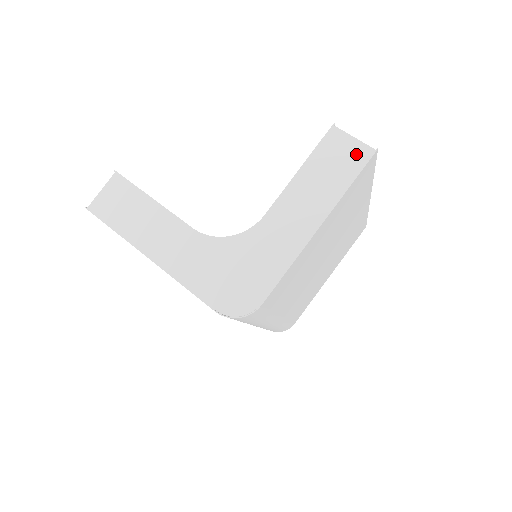
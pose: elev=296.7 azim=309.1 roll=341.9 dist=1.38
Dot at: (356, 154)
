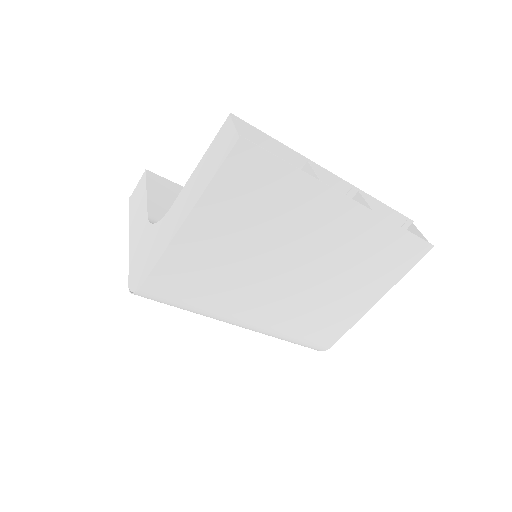
Dot at: (228, 144)
